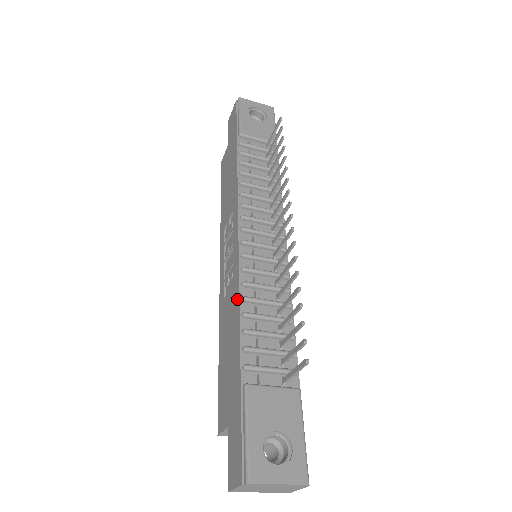
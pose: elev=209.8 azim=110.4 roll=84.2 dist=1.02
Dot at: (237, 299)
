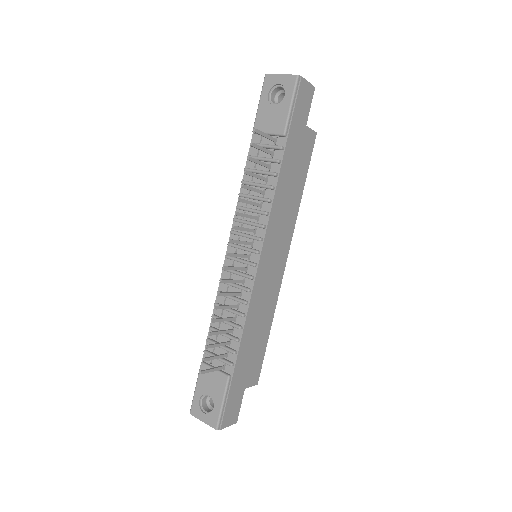
Dot at: (218, 301)
